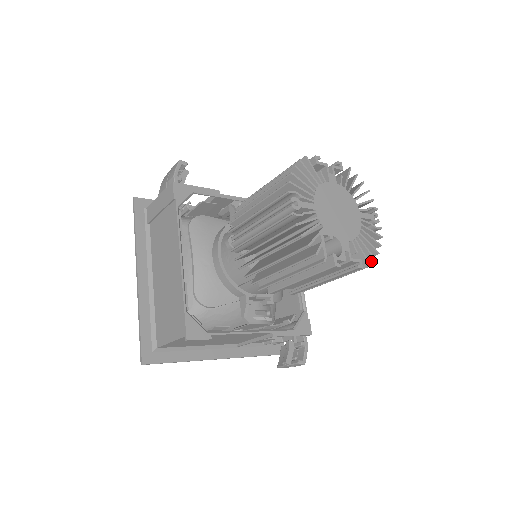
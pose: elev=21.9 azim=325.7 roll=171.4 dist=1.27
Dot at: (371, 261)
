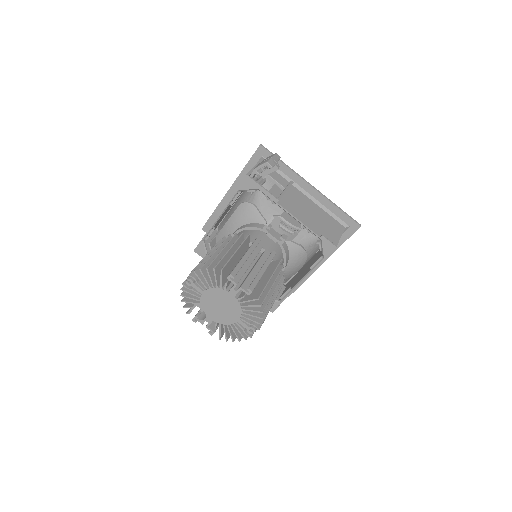
Dot at: (227, 339)
